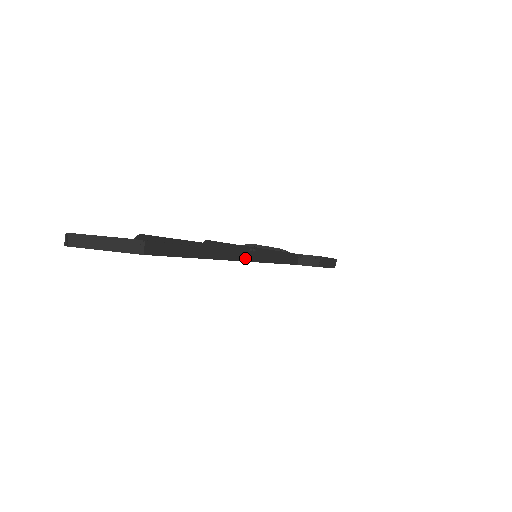
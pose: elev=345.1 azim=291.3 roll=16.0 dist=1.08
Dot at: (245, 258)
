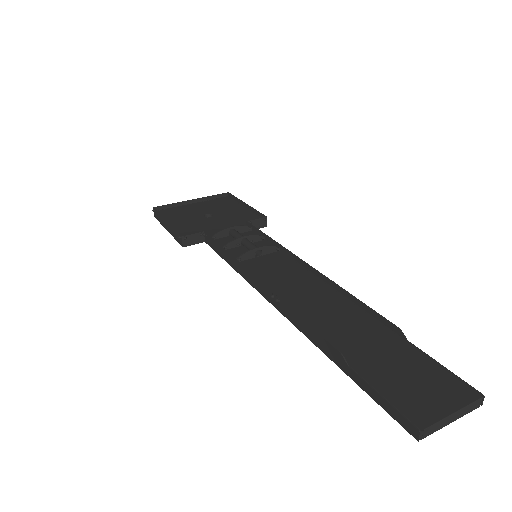
Dot at: occluded
